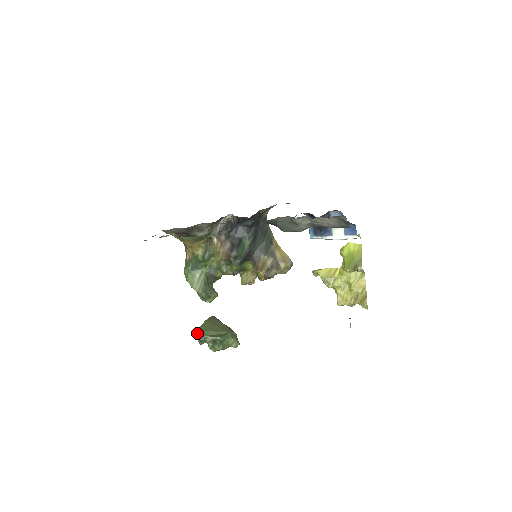
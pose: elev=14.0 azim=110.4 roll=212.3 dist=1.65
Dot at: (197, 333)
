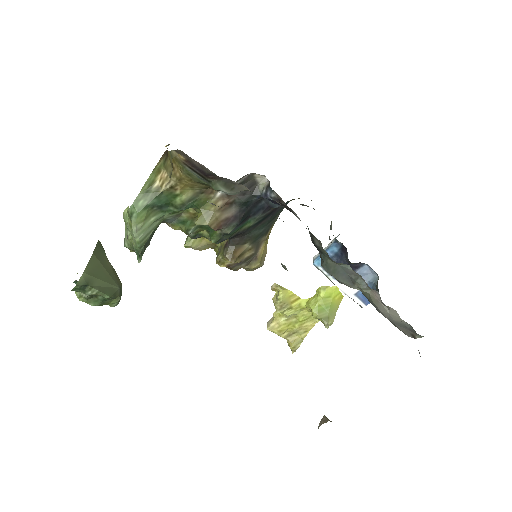
Dot at: (81, 277)
